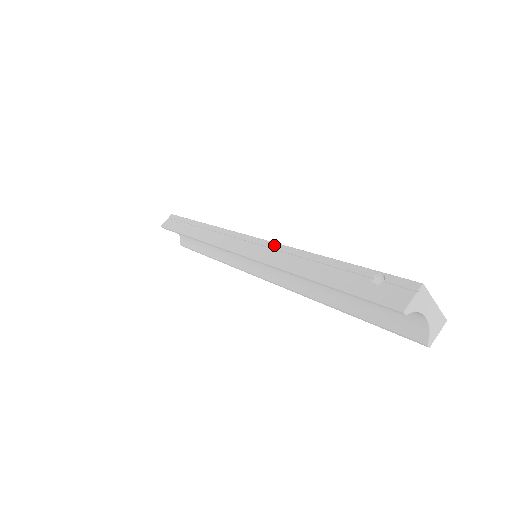
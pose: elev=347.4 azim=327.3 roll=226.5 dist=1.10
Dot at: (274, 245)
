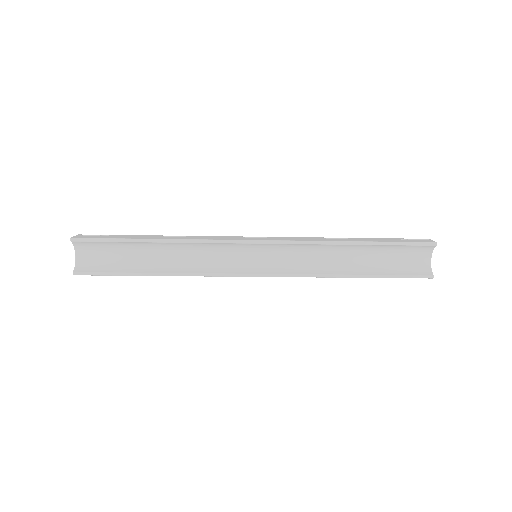
Dot at: (296, 237)
